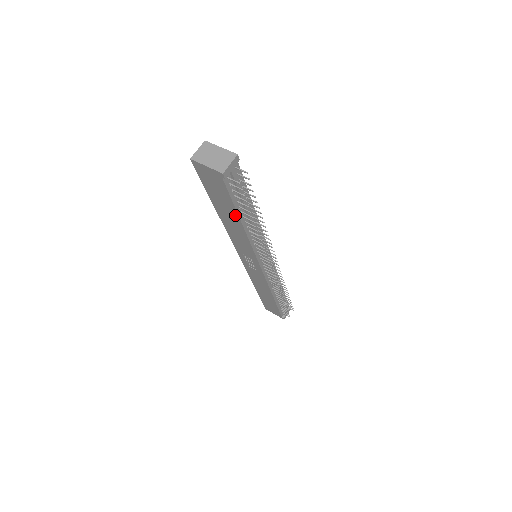
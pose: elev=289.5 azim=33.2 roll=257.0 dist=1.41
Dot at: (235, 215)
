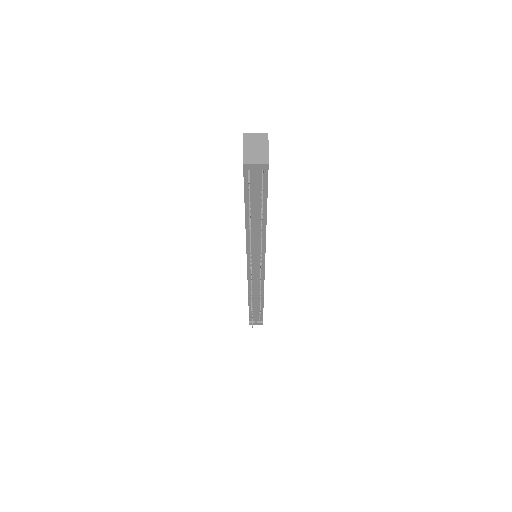
Dot at: (245, 206)
